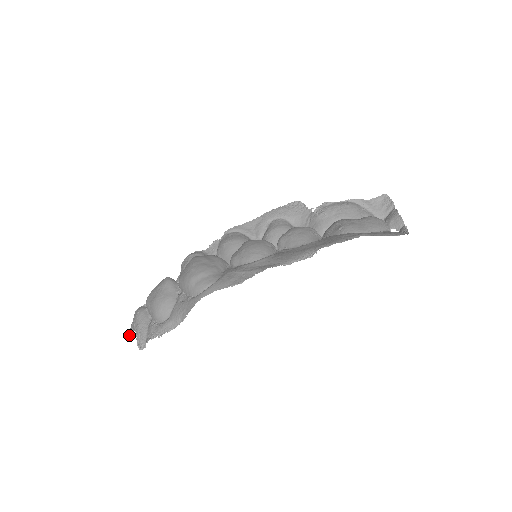
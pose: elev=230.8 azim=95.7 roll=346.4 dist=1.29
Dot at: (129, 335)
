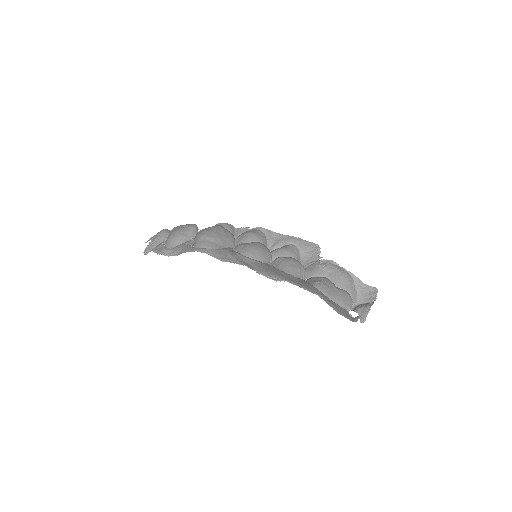
Dot at: (148, 240)
